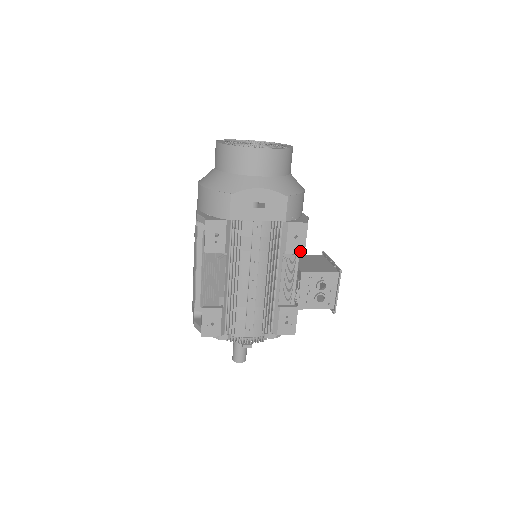
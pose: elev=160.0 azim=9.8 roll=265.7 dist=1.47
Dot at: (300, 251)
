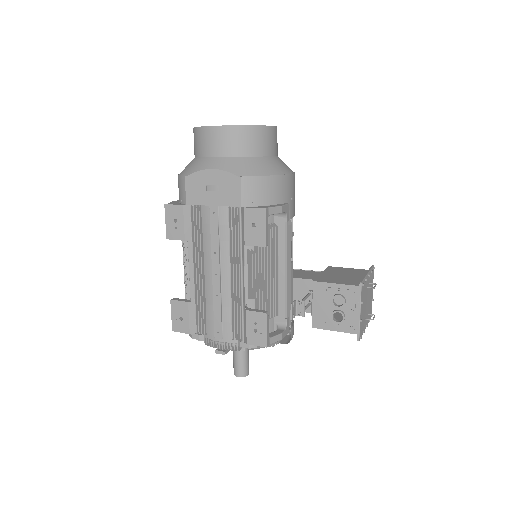
Dot at: (261, 243)
